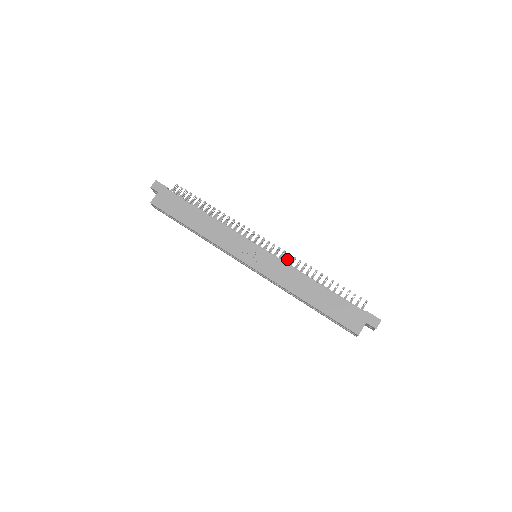
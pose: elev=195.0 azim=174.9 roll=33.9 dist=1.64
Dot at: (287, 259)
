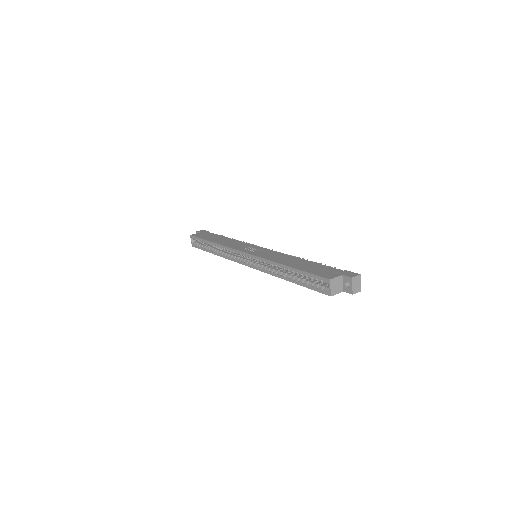
Dot at: occluded
